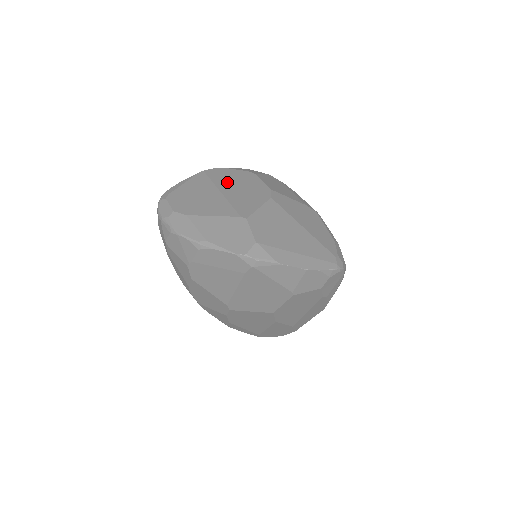
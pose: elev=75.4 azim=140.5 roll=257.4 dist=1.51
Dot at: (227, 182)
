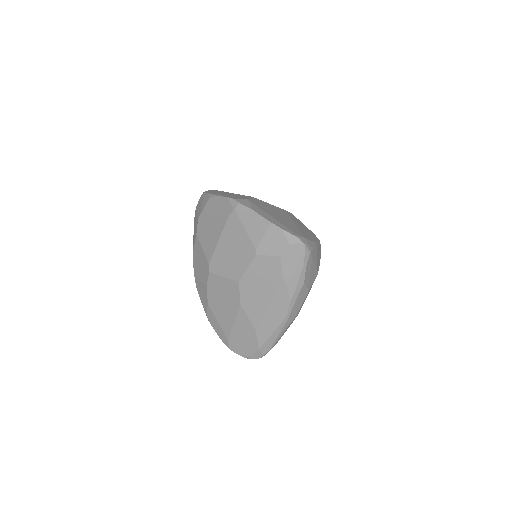
Dot at: occluded
